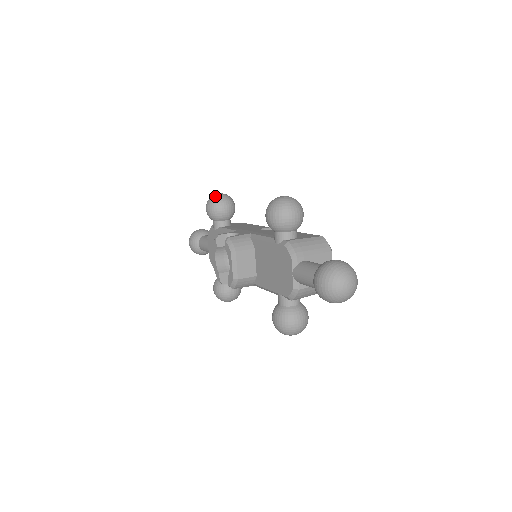
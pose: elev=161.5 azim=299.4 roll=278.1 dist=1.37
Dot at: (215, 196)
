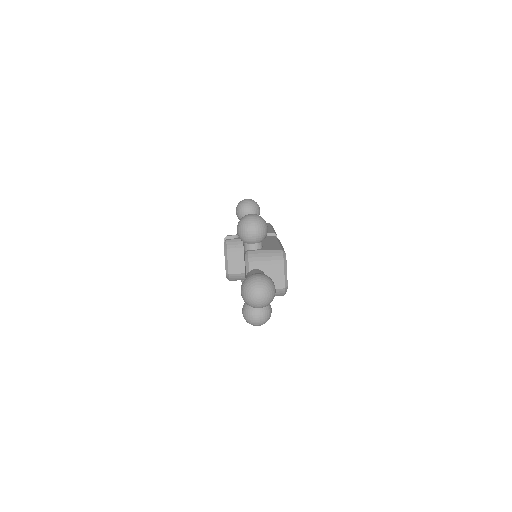
Dot at: (242, 201)
